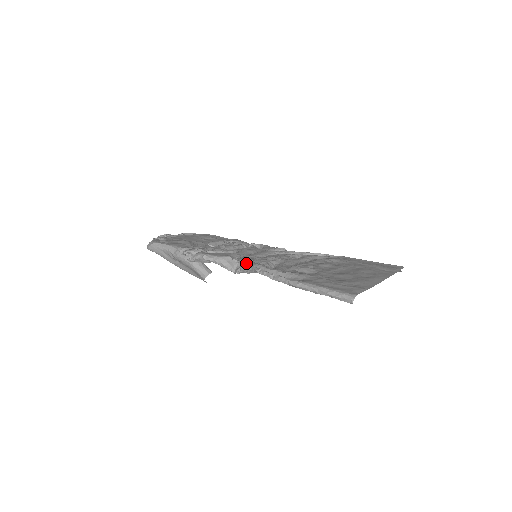
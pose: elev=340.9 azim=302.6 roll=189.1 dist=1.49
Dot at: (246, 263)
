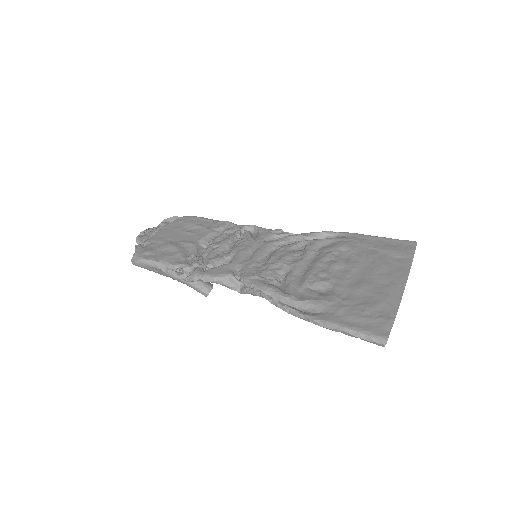
Dot at: (252, 285)
